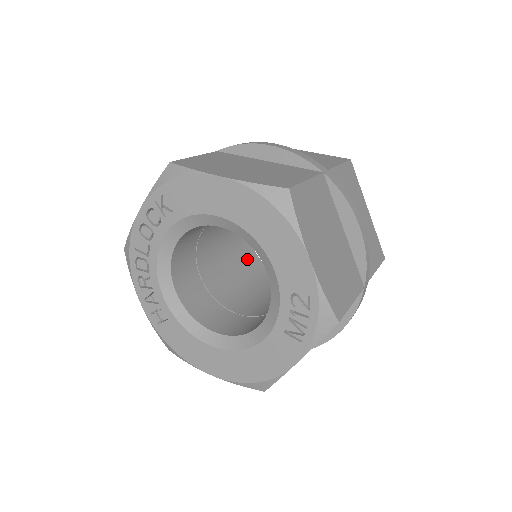
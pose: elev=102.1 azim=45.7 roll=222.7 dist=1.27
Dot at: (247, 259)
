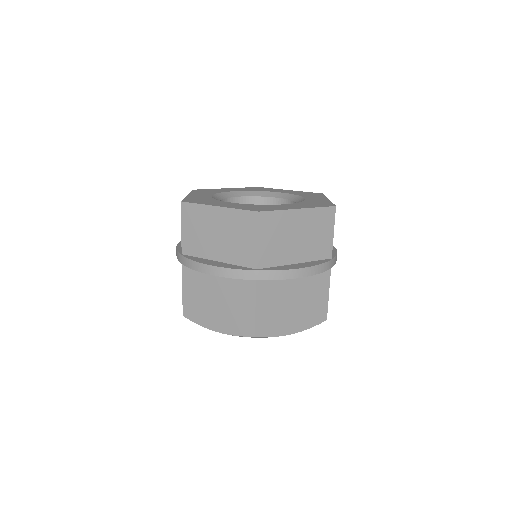
Dot at: occluded
